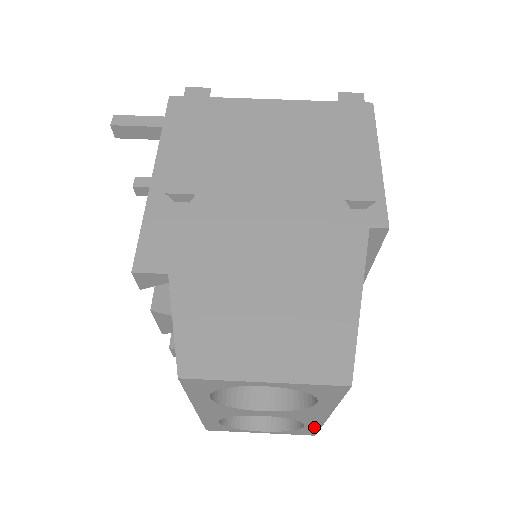
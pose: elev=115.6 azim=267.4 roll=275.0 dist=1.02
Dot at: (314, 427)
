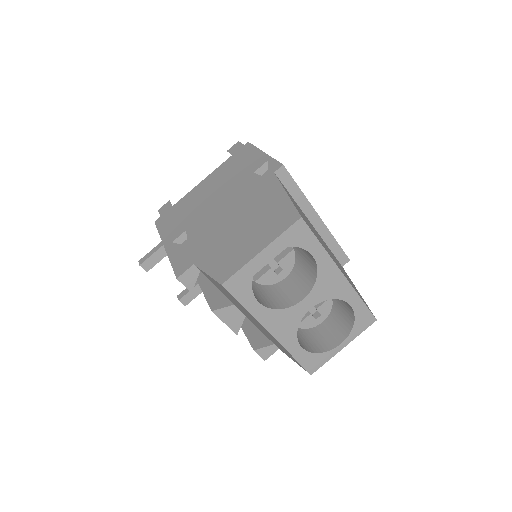
Dot at: (358, 303)
